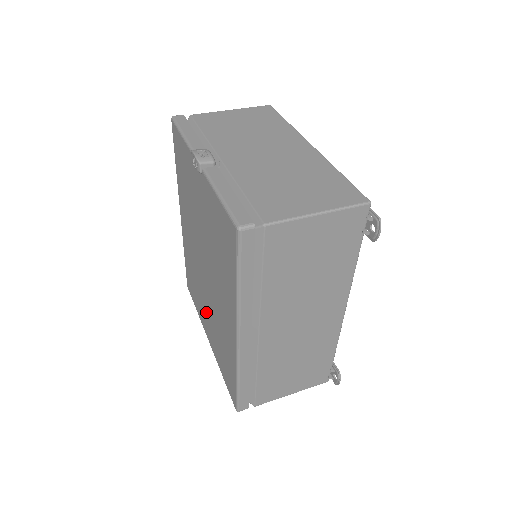
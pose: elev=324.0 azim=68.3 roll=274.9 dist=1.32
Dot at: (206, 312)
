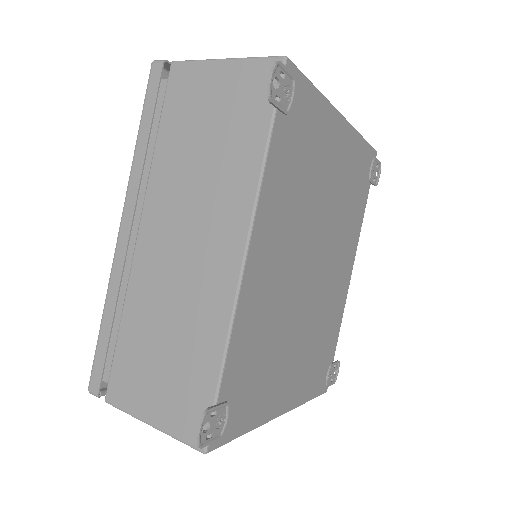
Dot at: occluded
